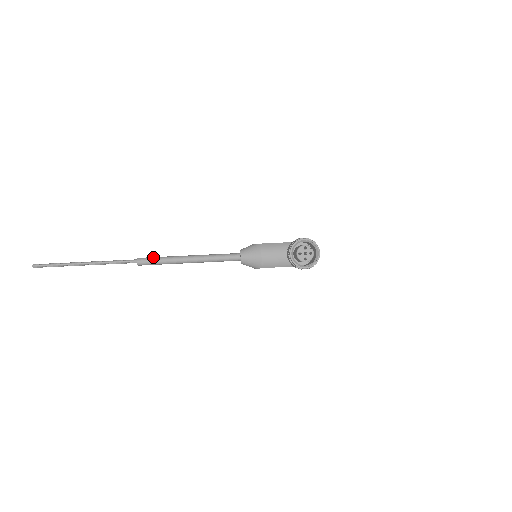
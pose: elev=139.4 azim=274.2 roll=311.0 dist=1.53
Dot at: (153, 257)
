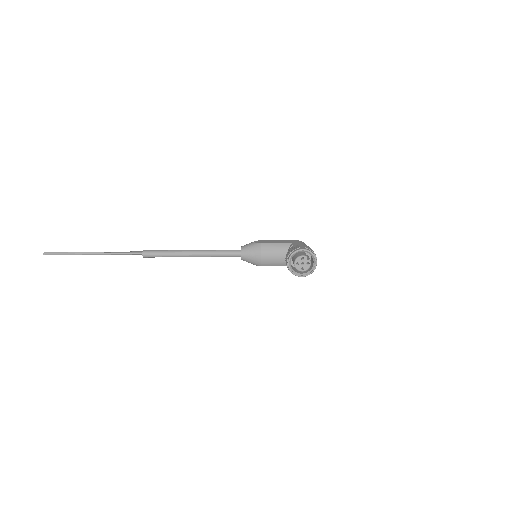
Dot at: (157, 250)
